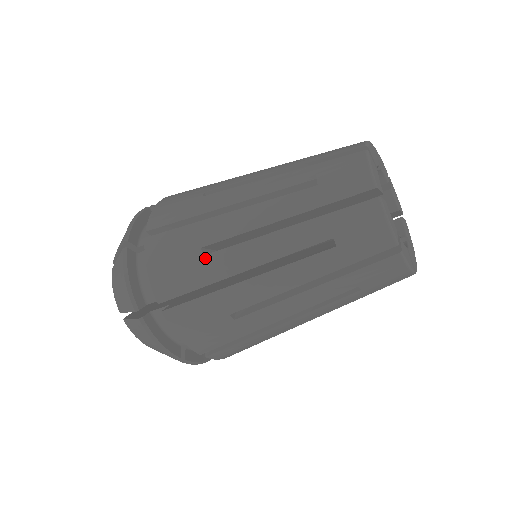
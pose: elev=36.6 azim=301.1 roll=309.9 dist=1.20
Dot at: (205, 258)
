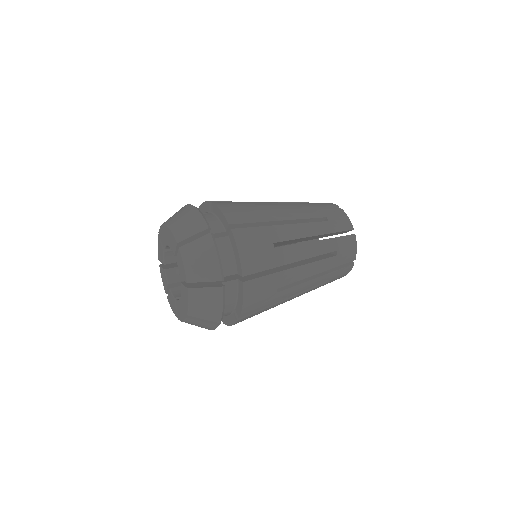
Dot at: (277, 294)
